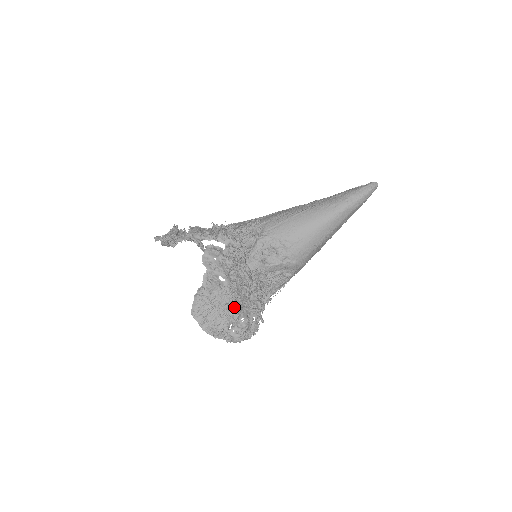
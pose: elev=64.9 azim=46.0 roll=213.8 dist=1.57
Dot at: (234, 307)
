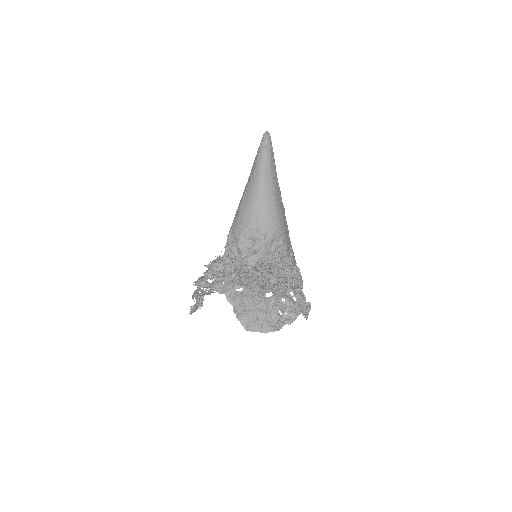
Dot at: (268, 299)
